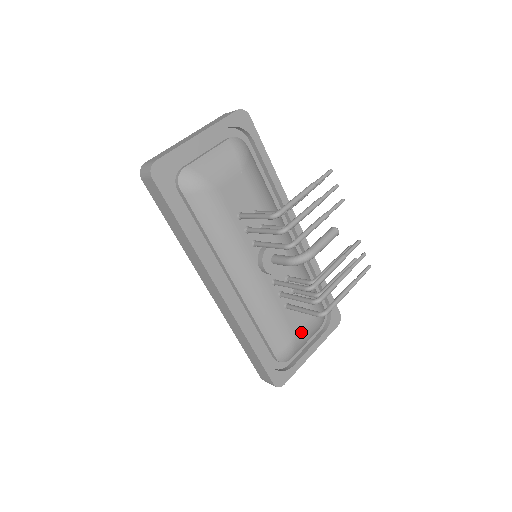
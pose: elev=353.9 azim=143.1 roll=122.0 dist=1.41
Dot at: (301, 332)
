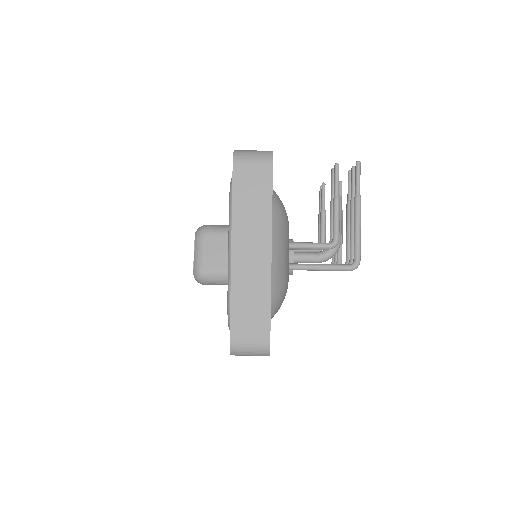
Dot at: occluded
